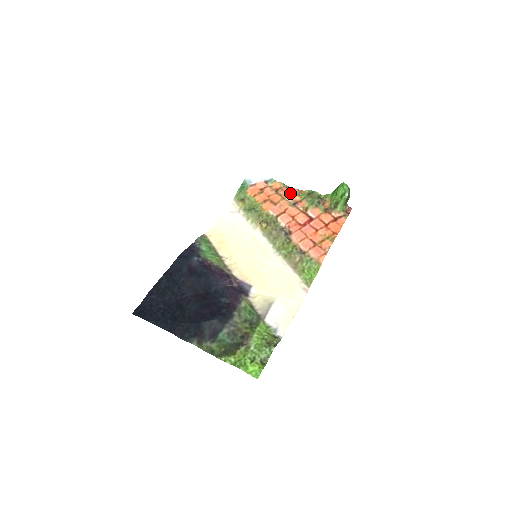
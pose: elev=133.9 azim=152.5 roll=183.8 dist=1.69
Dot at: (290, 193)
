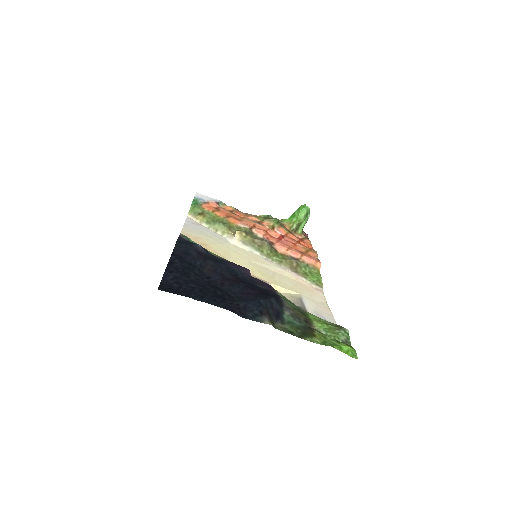
Dot at: (246, 215)
